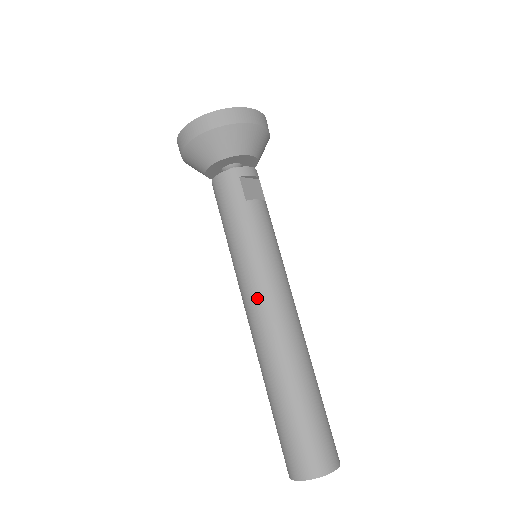
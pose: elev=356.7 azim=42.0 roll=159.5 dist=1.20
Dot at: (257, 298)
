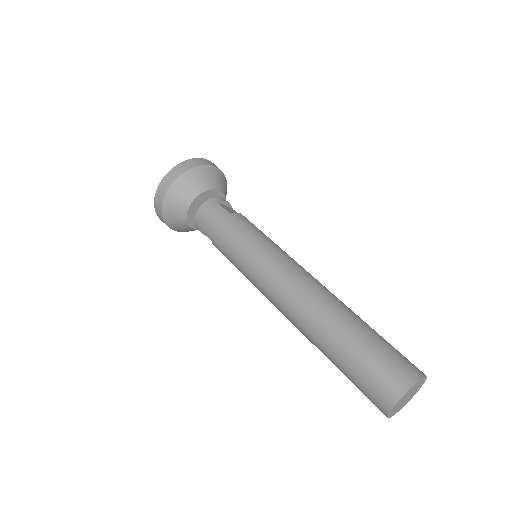
Dot at: (274, 271)
